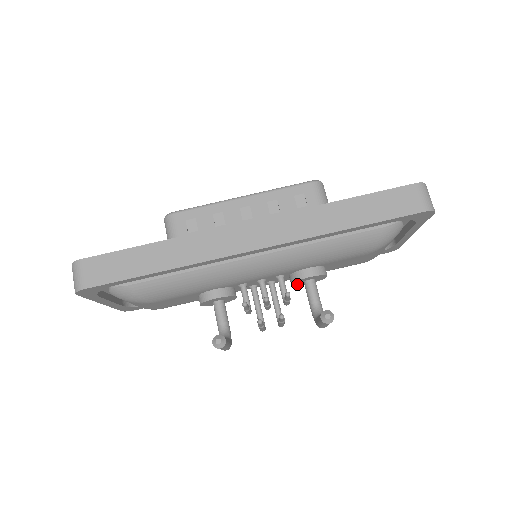
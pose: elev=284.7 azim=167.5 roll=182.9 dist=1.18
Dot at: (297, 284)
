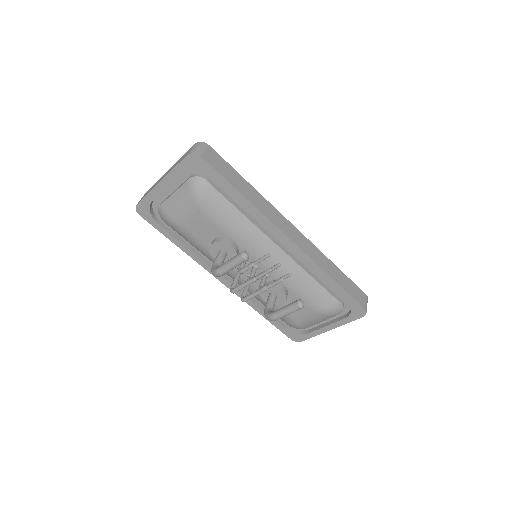
Dot at: (264, 292)
